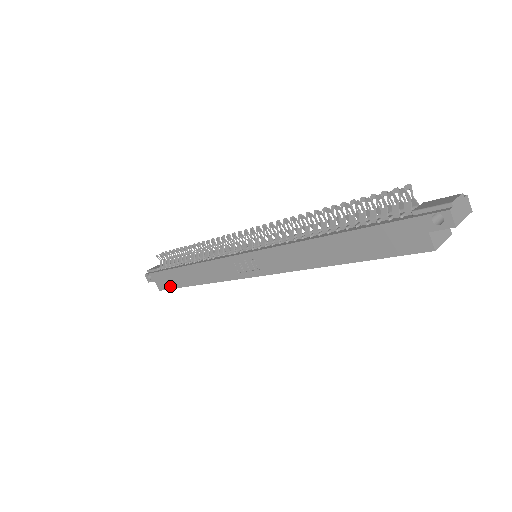
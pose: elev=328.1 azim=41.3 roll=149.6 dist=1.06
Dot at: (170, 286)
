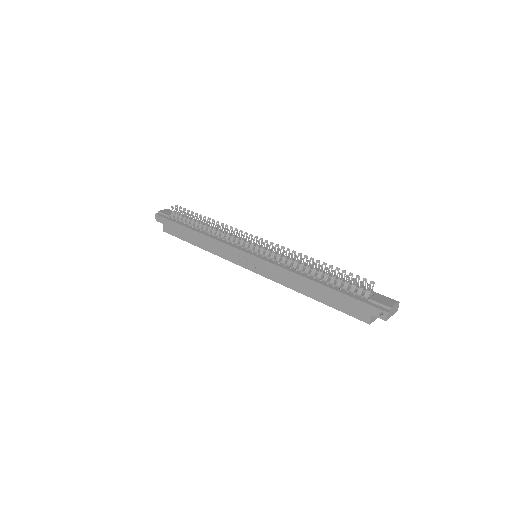
Dot at: (175, 235)
